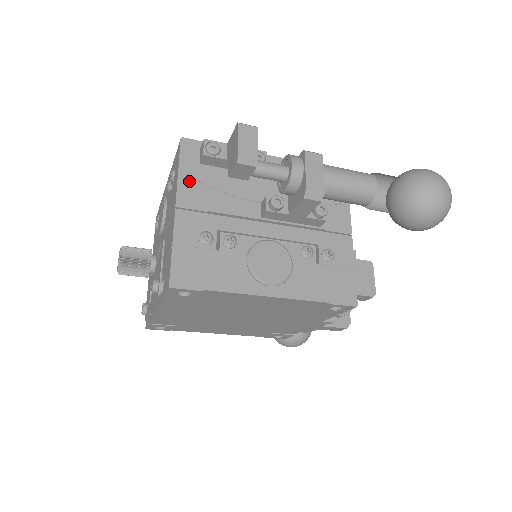
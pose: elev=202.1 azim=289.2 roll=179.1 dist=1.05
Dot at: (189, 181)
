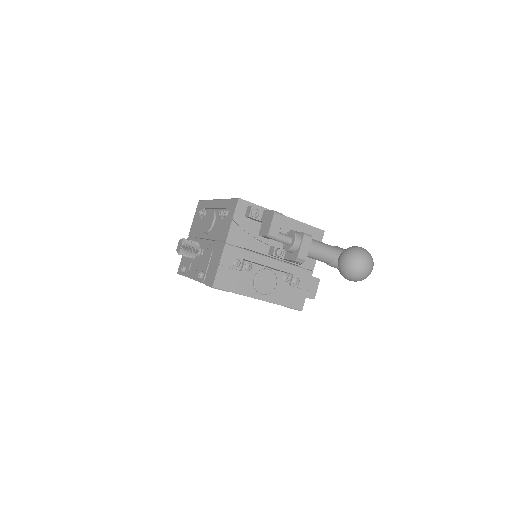
Dot at: (236, 227)
